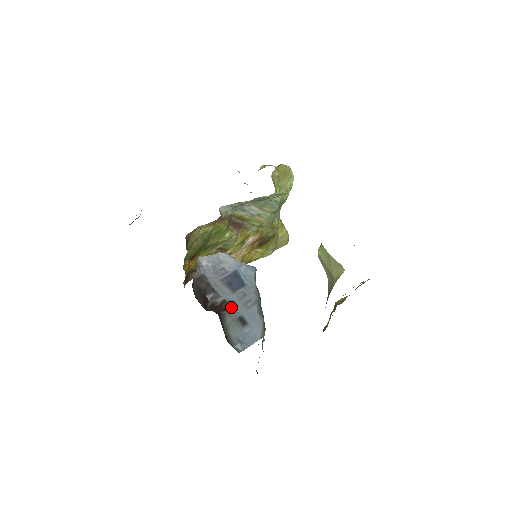
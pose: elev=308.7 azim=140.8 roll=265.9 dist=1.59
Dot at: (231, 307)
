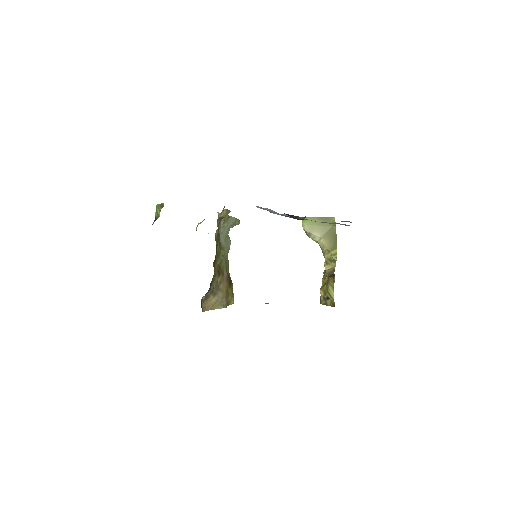
Dot at: occluded
